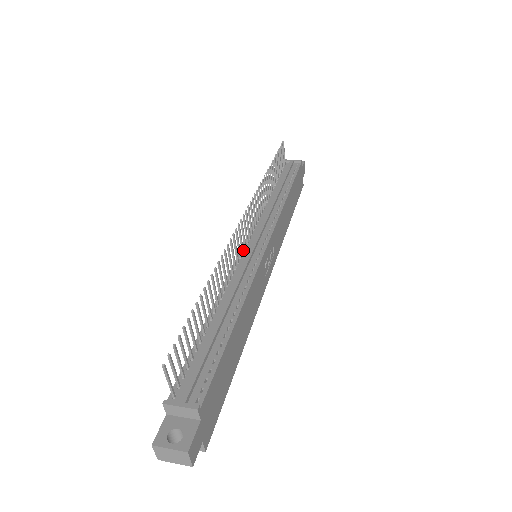
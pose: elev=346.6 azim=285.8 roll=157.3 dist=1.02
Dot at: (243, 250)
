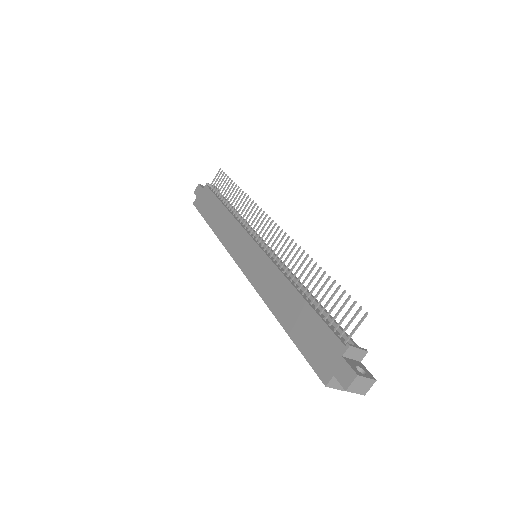
Dot at: (266, 248)
